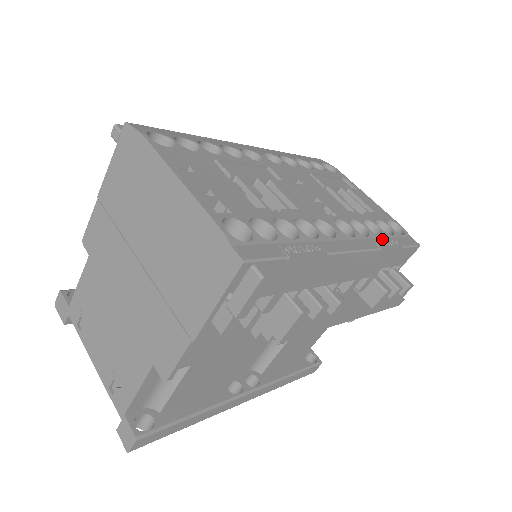
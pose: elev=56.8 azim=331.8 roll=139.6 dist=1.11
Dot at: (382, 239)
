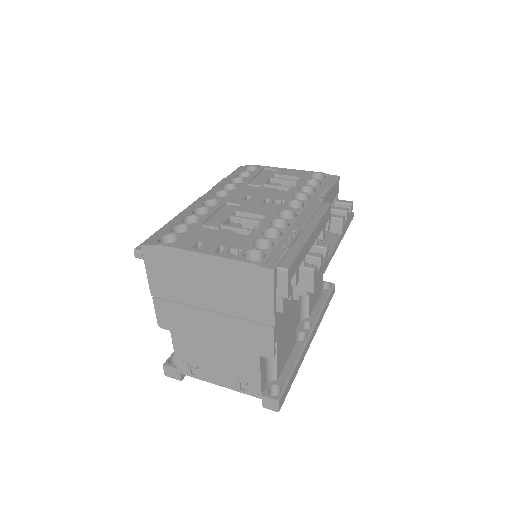
Dot at: (318, 192)
